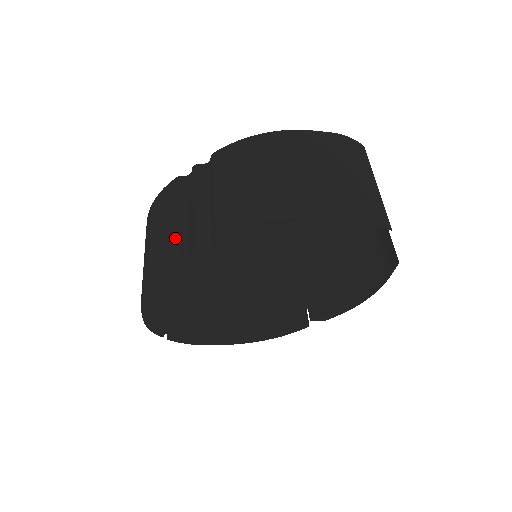
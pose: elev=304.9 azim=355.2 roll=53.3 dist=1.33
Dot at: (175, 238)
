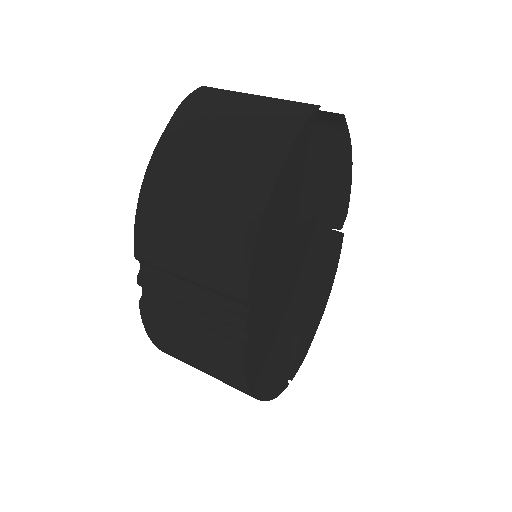
Dot at: (213, 340)
